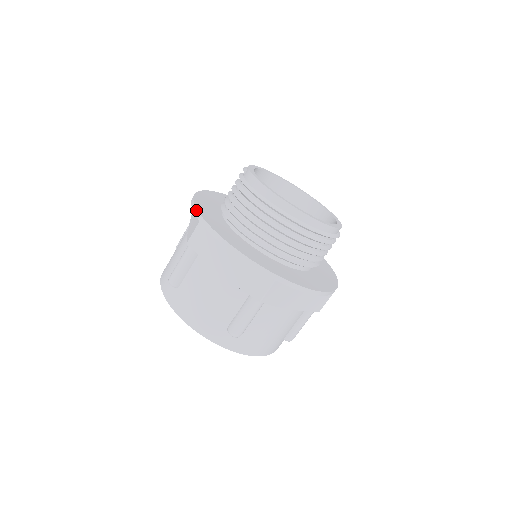
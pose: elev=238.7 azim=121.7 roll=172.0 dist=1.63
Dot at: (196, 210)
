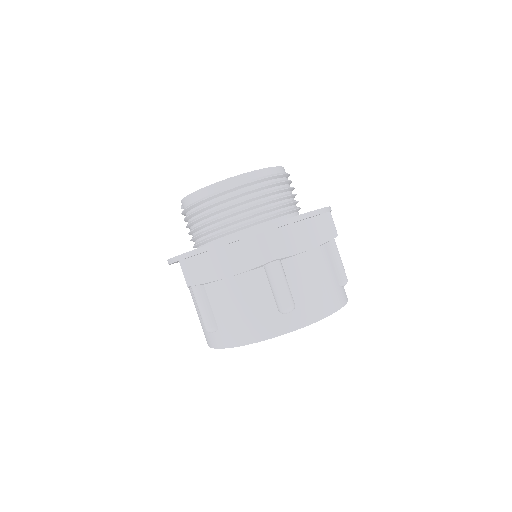
Dot at: (171, 259)
